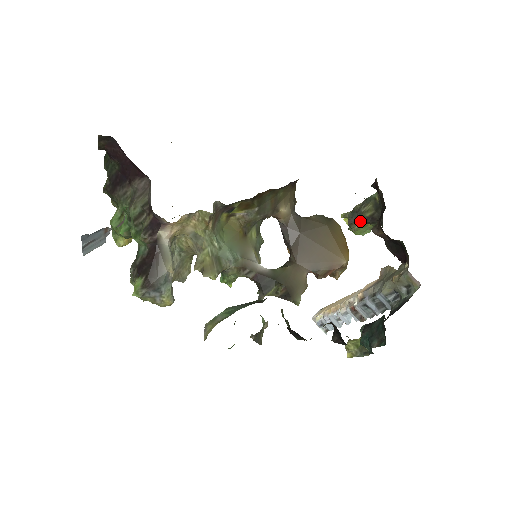
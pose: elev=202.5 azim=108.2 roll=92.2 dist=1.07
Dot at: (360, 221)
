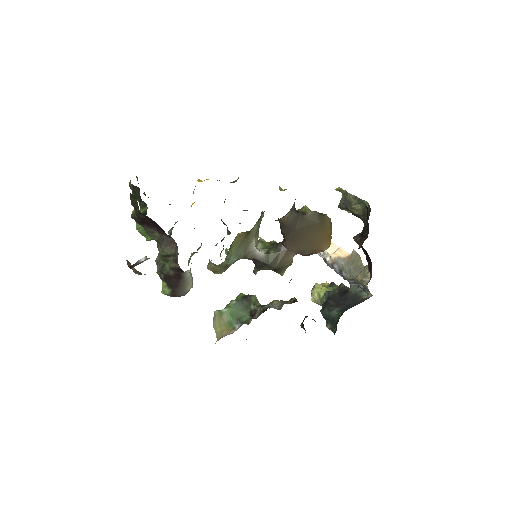
Dot at: (349, 210)
